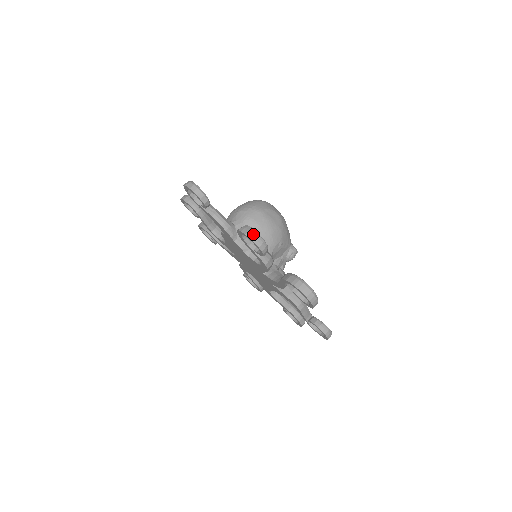
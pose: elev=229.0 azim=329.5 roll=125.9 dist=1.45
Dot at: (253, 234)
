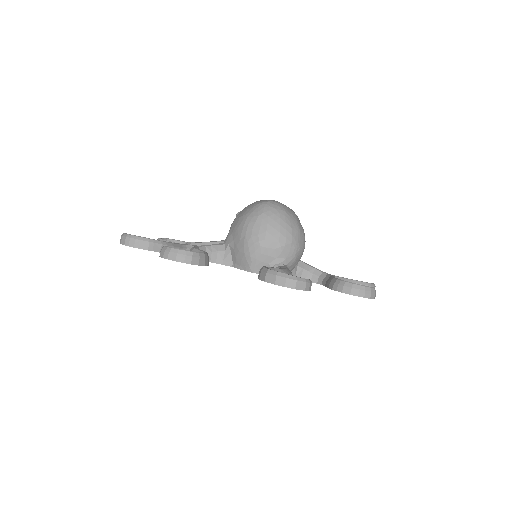
Dot at: (375, 293)
